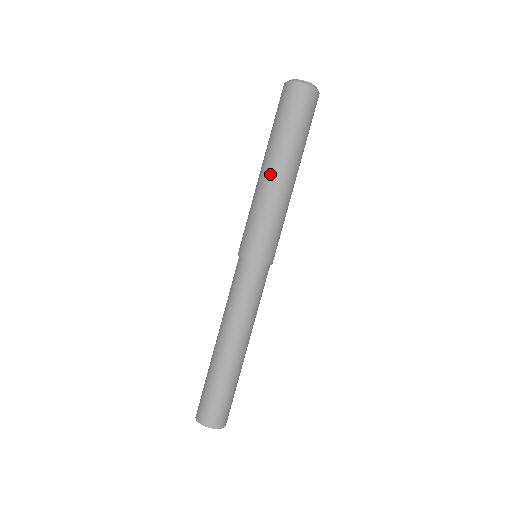
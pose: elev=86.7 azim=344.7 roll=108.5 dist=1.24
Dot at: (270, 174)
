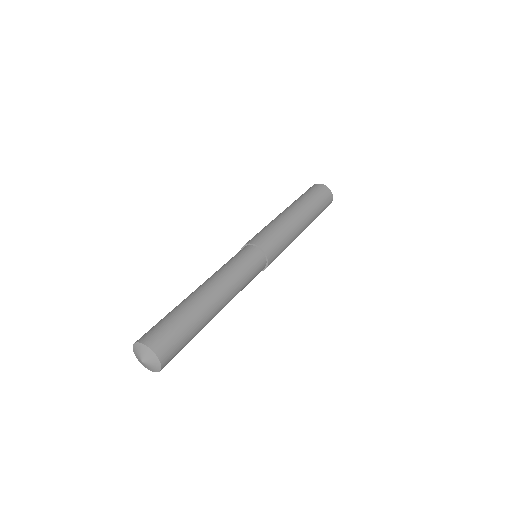
Dot at: occluded
